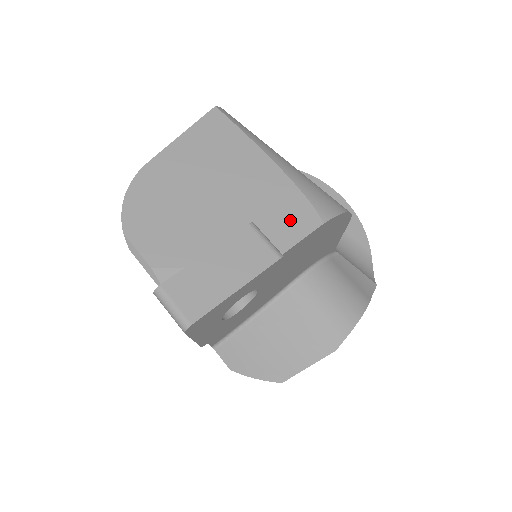
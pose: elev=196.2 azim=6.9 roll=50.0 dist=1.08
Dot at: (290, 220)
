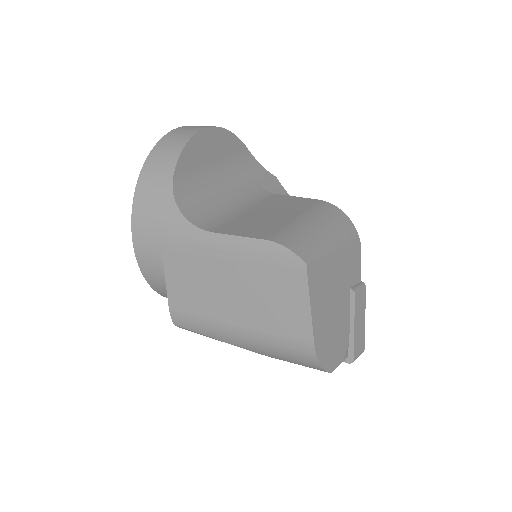
Dot at: (355, 265)
